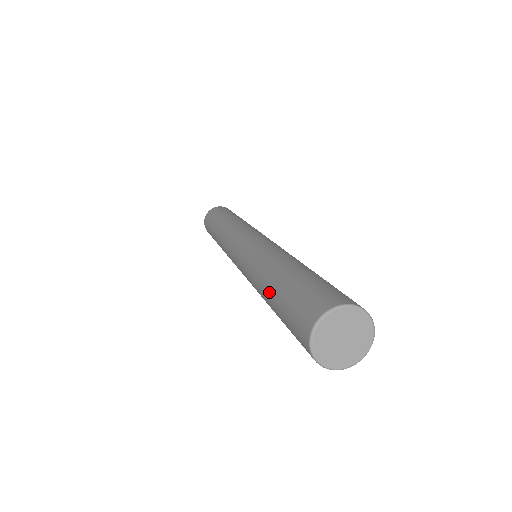
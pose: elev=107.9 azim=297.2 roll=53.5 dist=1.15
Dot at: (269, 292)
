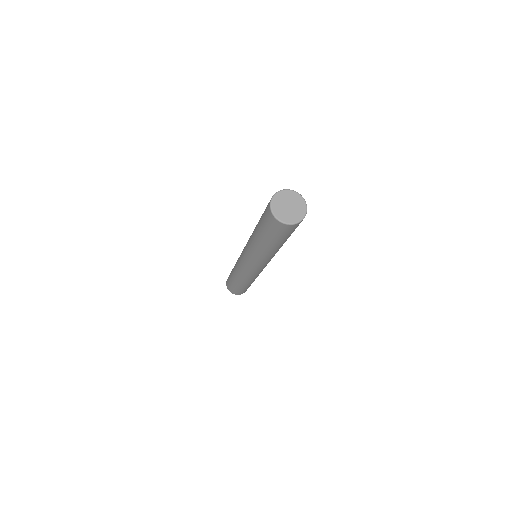
Dot at: (257, 234)
